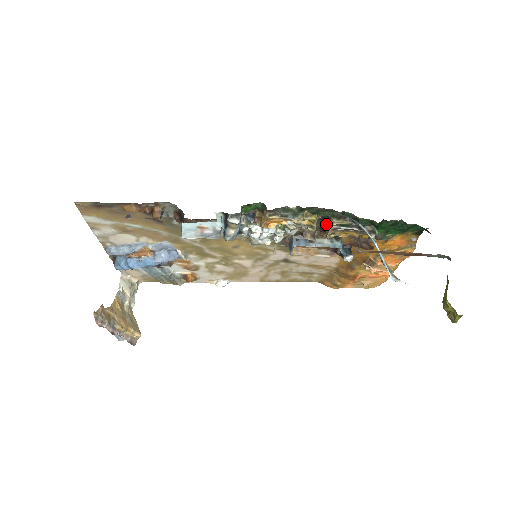
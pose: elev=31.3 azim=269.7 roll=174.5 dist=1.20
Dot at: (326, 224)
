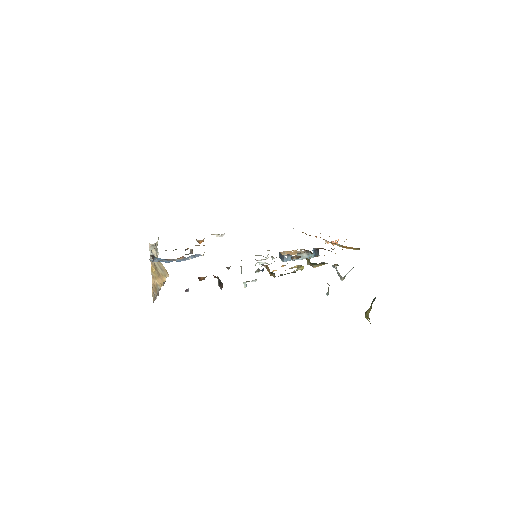
Dot at: occluded
